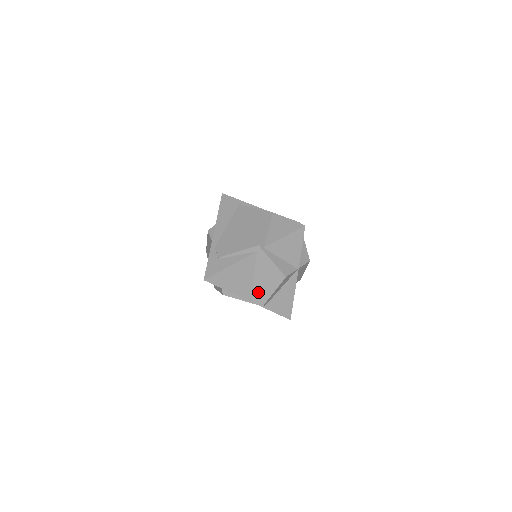
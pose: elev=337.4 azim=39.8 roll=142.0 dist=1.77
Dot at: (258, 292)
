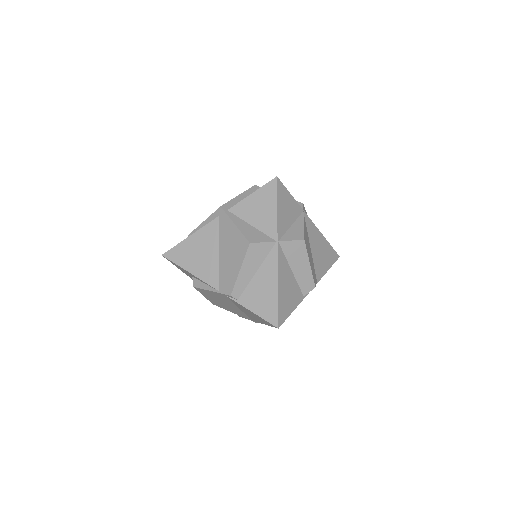
Dot at: (225, 274)
